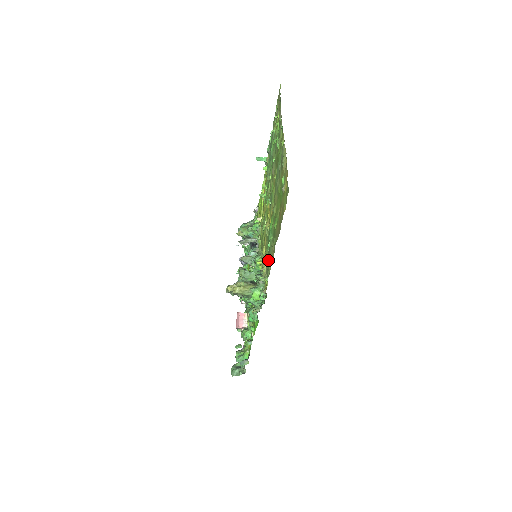
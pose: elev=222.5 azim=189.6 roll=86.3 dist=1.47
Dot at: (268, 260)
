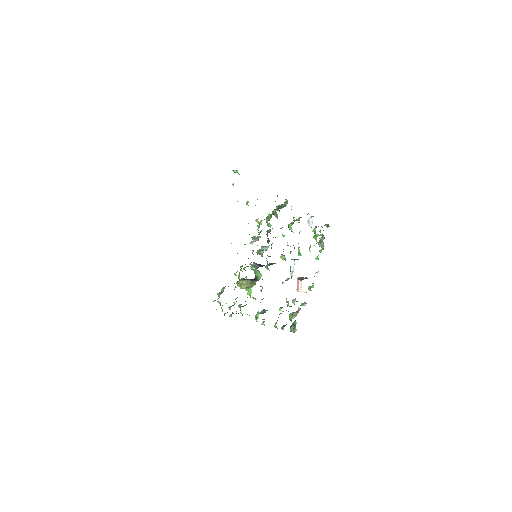
Dot at: occluded
